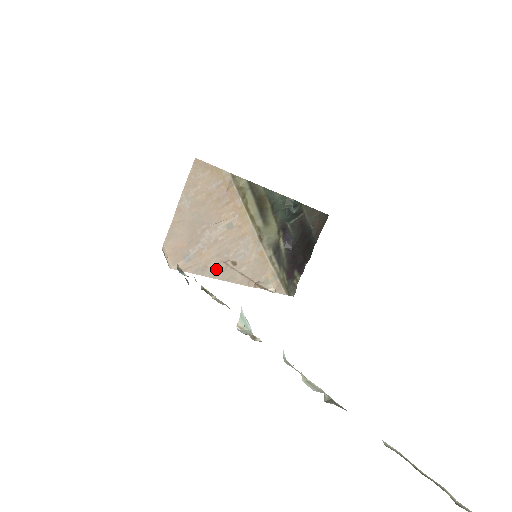
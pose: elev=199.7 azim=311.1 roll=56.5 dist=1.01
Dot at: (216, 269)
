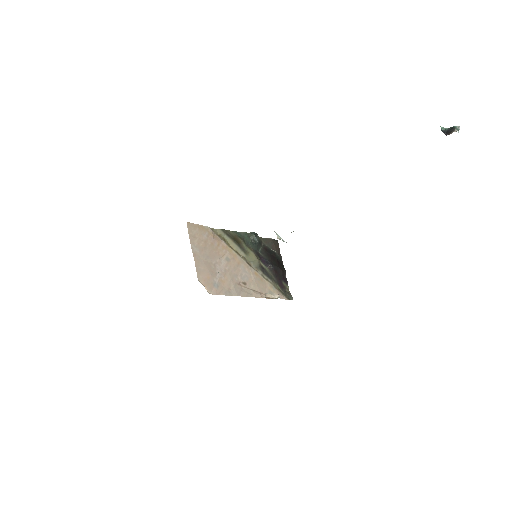
Dot at: (236, 290)
